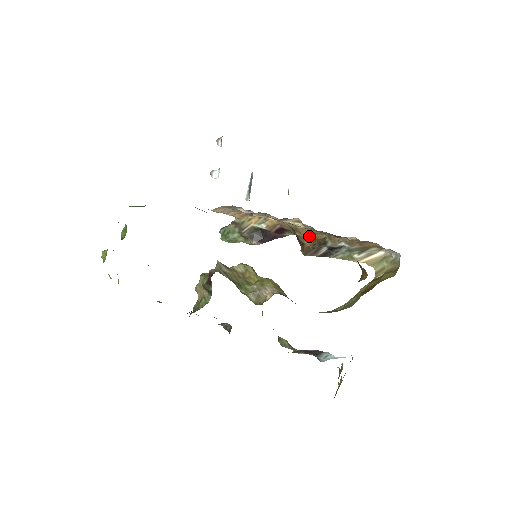
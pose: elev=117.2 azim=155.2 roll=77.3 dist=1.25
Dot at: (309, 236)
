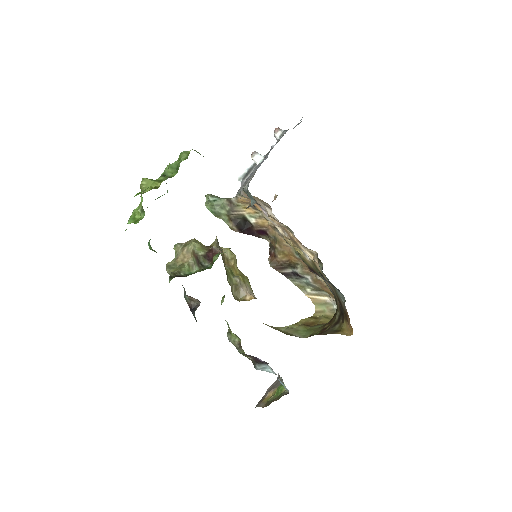
Dot at: (286, 254)
